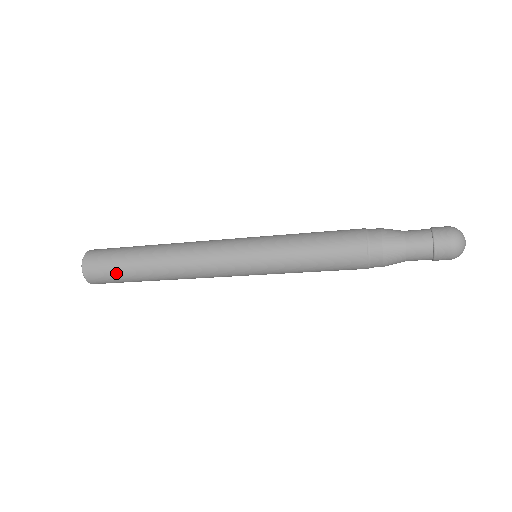
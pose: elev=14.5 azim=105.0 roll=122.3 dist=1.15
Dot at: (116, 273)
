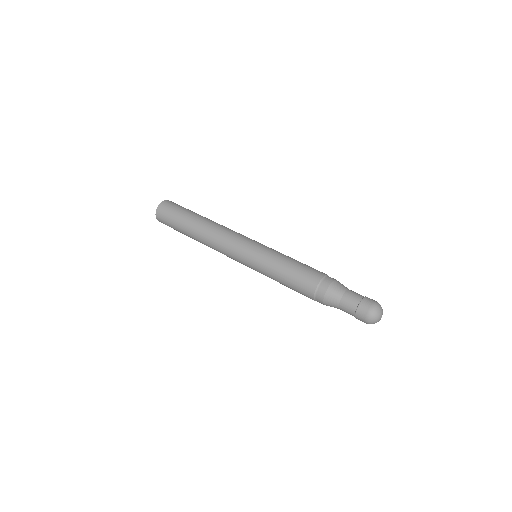
Dot at: occluded
